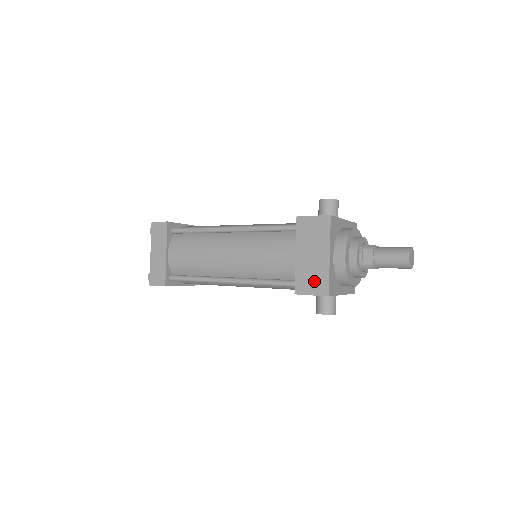
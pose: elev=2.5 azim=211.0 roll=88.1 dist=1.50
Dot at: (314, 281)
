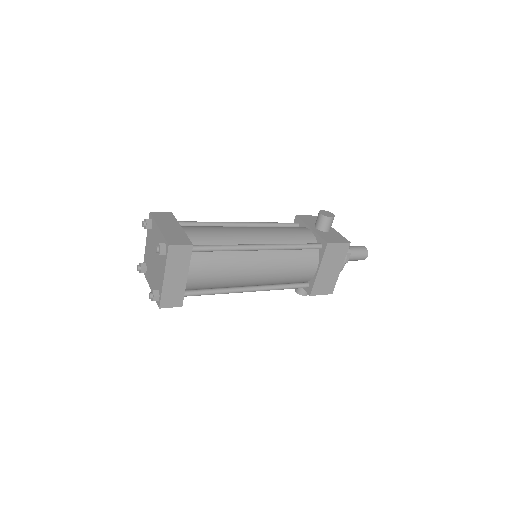
Dot at: (326, 286)
